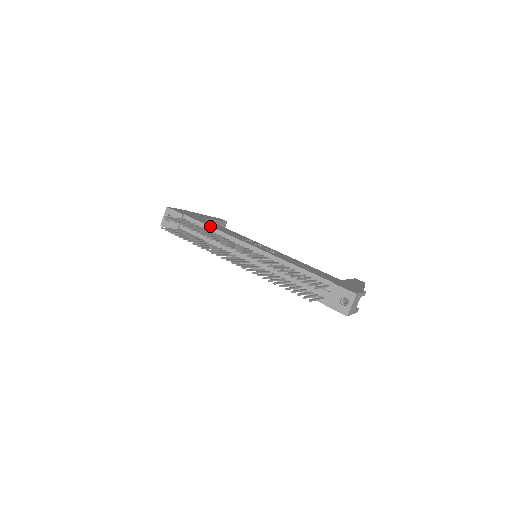
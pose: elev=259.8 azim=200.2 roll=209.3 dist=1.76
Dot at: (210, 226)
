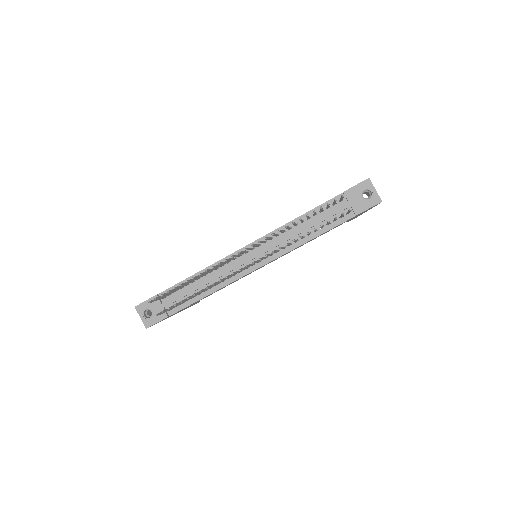
Dot at: (193, 275)
